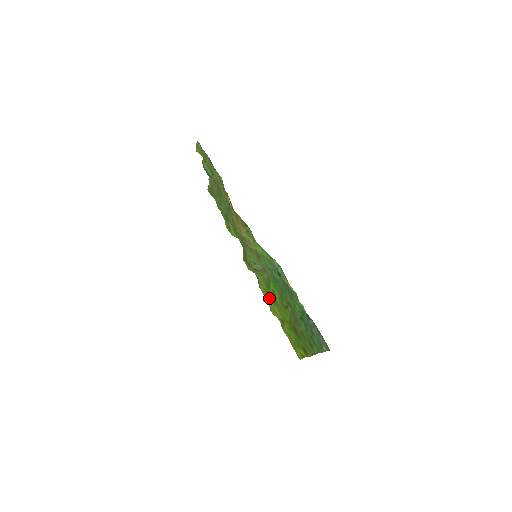
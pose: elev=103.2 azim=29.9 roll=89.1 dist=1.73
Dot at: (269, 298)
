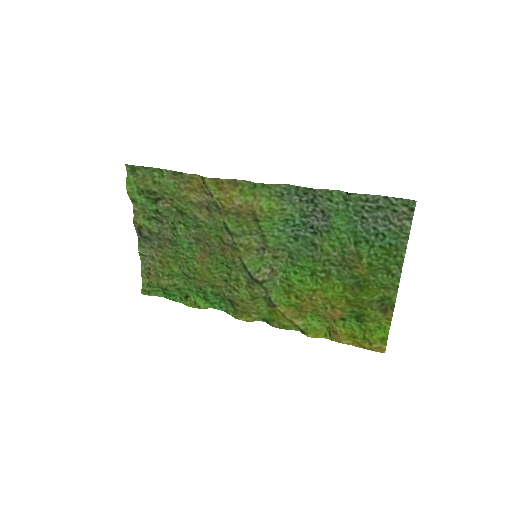
Dot at: (297, 314)
